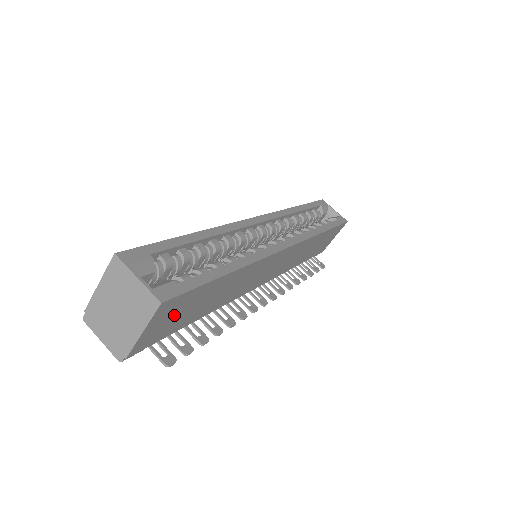
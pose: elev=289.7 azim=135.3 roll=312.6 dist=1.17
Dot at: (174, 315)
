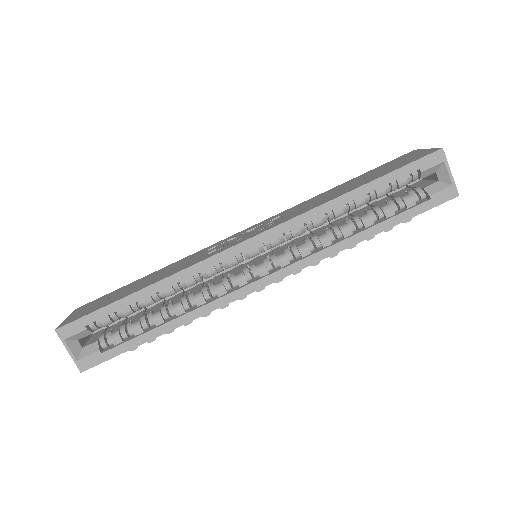
Dot at: occluded
